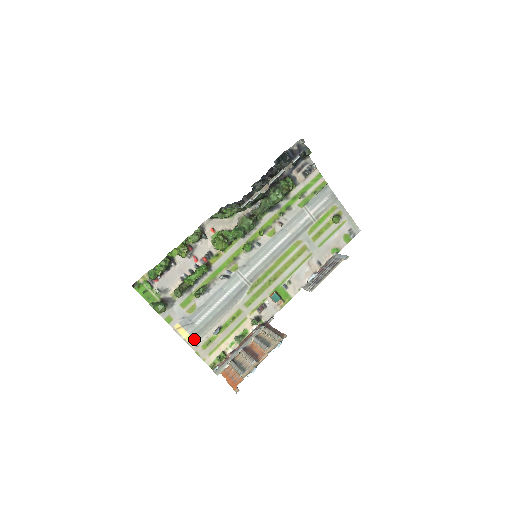
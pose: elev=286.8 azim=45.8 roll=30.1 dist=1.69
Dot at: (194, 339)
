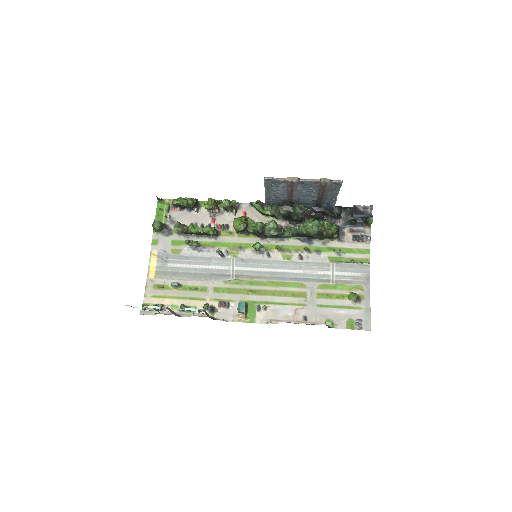
Dot at: (155, 274)
